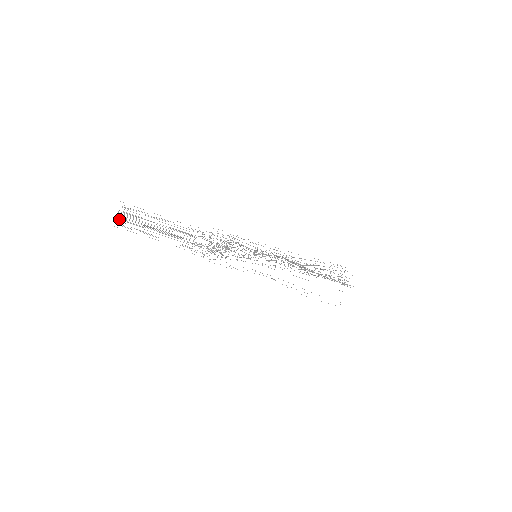
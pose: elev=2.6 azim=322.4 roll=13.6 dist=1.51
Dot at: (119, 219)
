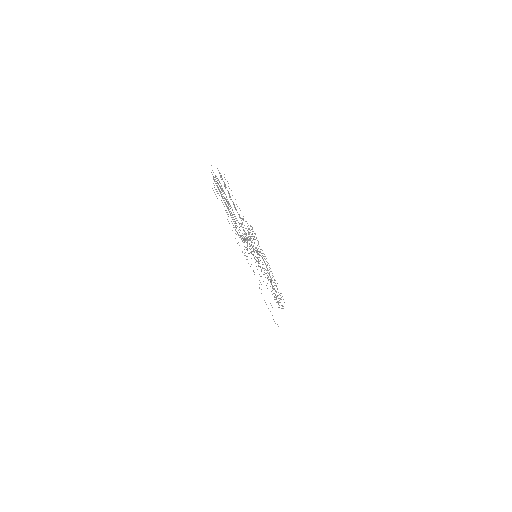
Dot at: occluded
